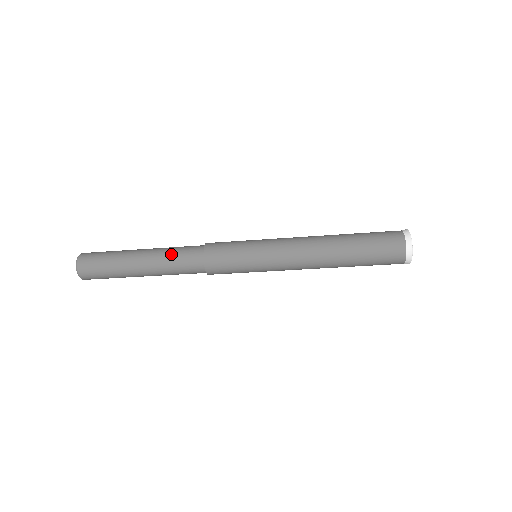
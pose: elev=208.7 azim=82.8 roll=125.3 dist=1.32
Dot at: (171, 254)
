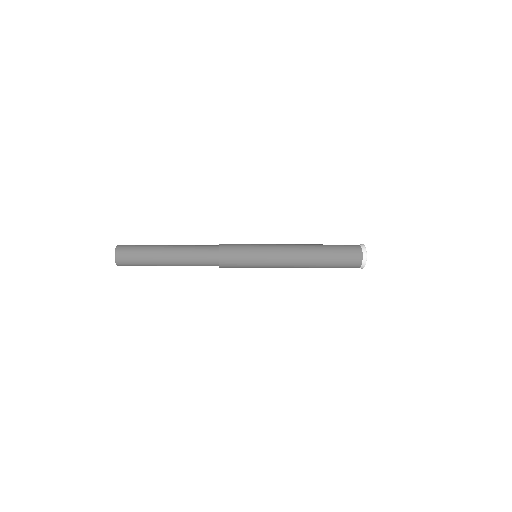
Dot at: (193, 250)
